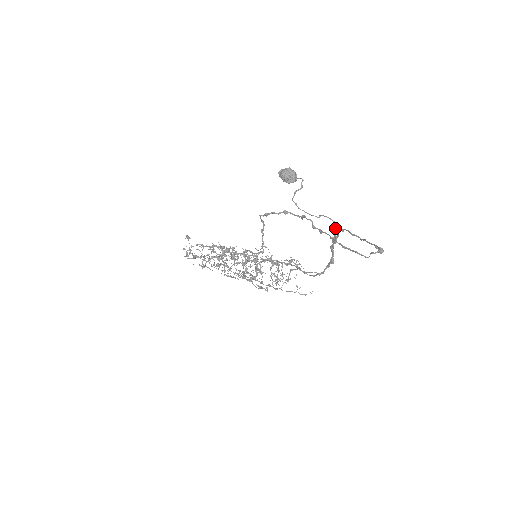
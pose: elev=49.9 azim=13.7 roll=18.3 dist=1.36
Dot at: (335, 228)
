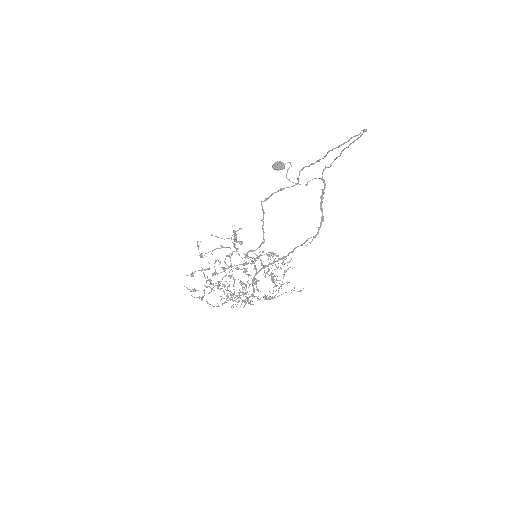
Dot at: (322, 178)
